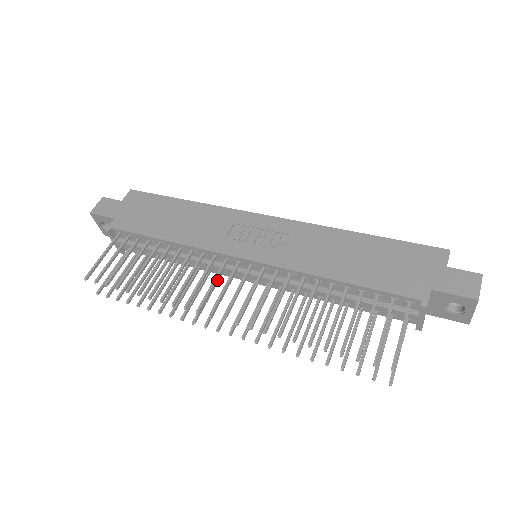
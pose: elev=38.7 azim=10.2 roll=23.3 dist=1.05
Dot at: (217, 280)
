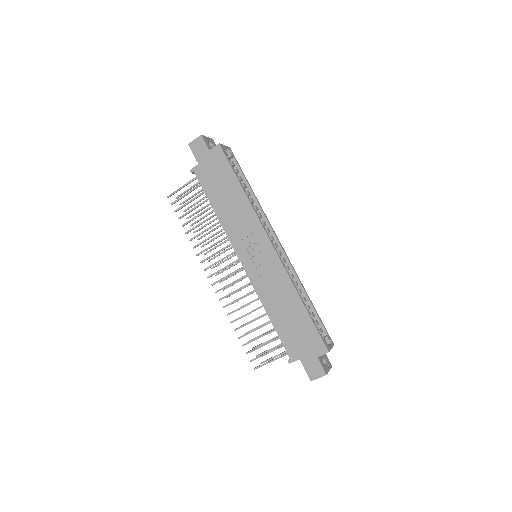
Dot at: occluded
